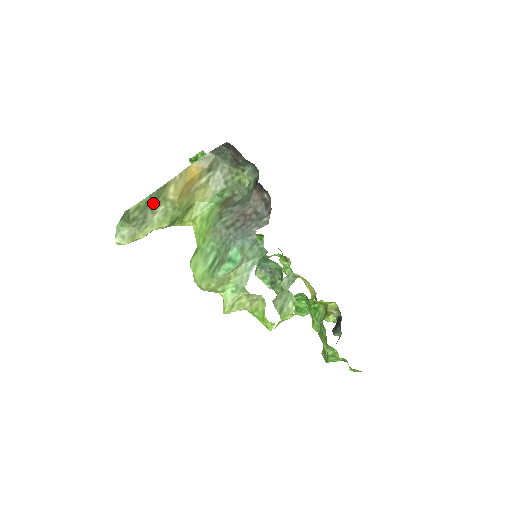
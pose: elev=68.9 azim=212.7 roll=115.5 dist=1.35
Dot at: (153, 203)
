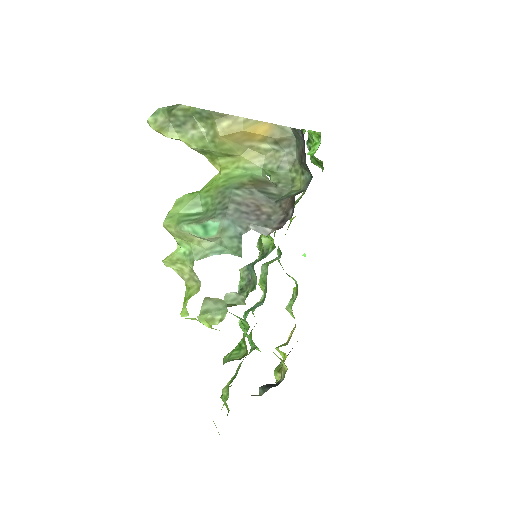
Dot at: (201, 119)
